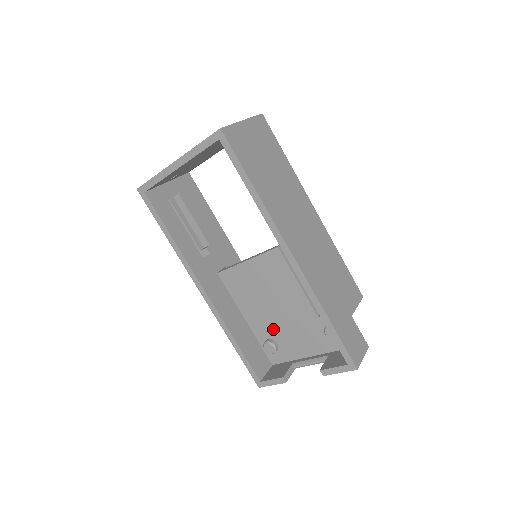
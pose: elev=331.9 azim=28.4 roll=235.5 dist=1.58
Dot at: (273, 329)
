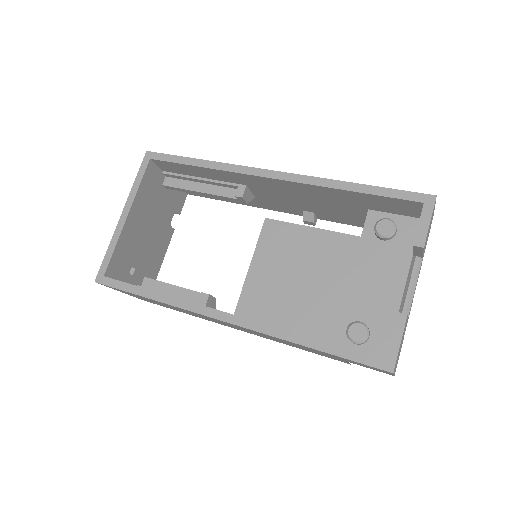
Dot at: (339, 309)
